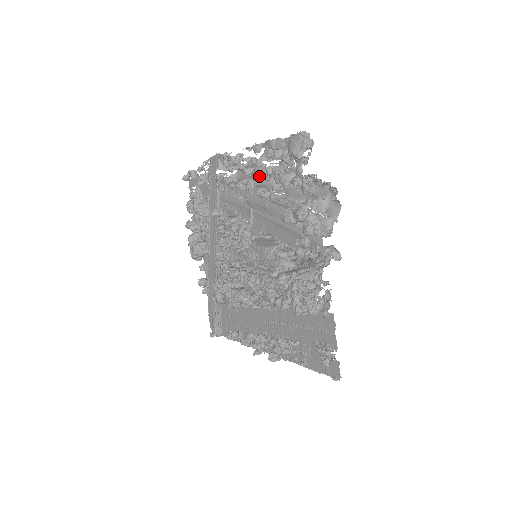
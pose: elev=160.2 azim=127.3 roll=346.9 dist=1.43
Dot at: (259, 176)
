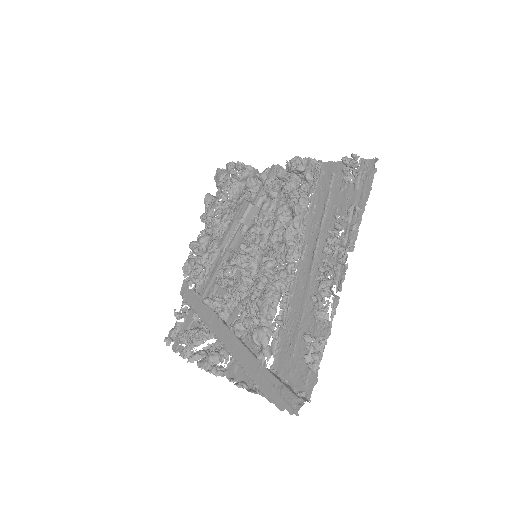
Dot at: occluded
